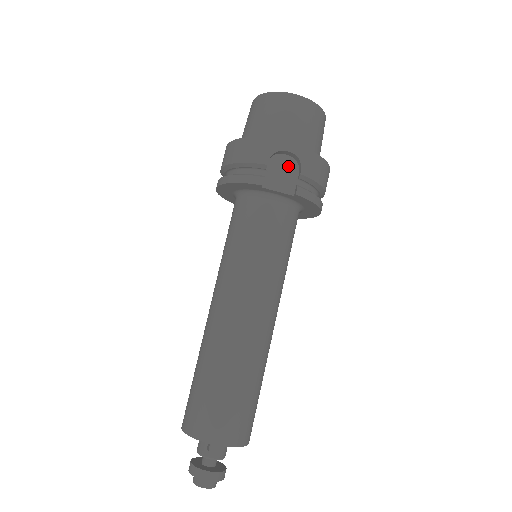
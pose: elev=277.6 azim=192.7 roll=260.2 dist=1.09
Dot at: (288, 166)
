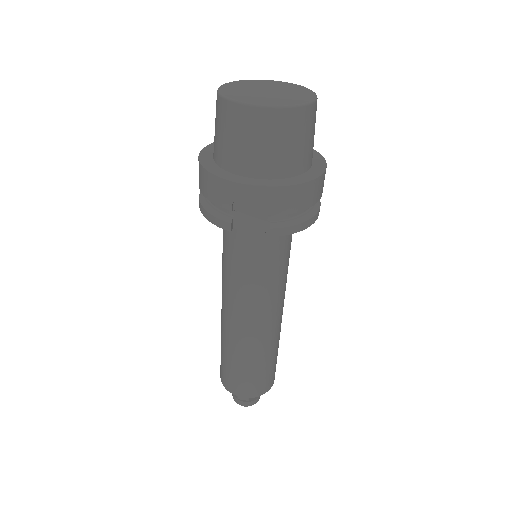
Dot at: (258, 203)
